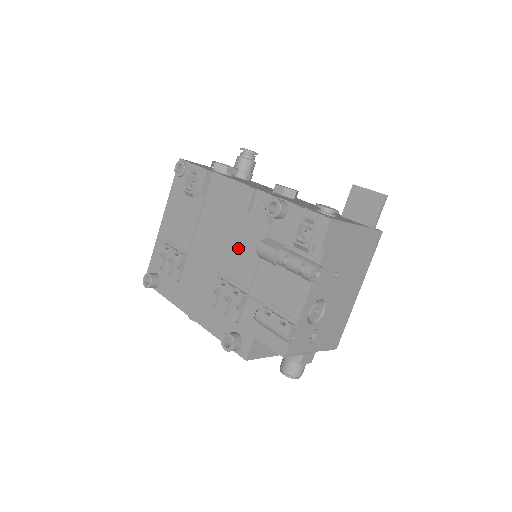
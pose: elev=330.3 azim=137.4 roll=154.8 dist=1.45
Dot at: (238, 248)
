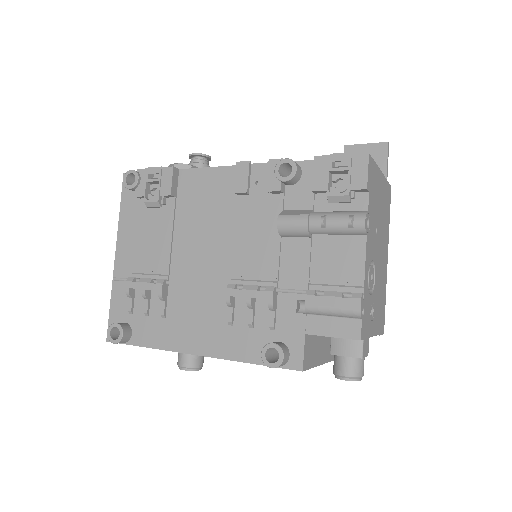
Dot at: (245, 239)
